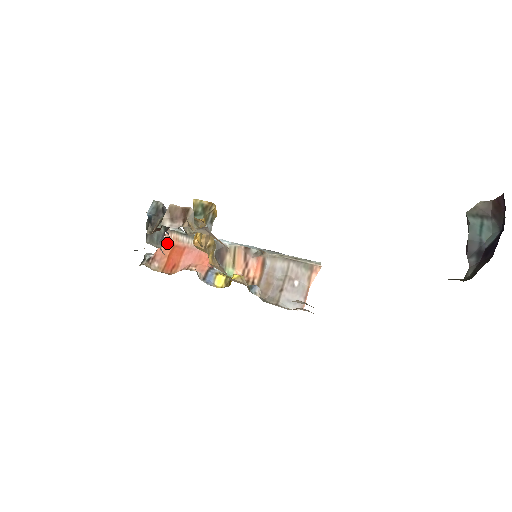
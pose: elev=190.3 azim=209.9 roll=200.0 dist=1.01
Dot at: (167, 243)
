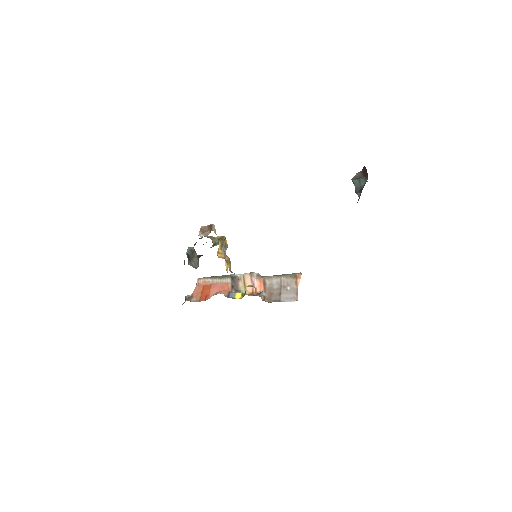
Dot at: (199, 286)
